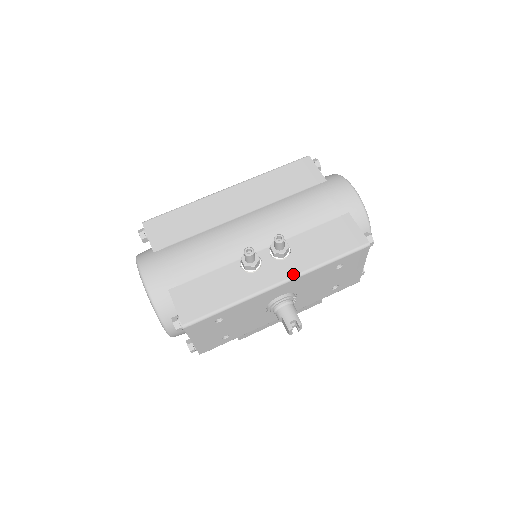
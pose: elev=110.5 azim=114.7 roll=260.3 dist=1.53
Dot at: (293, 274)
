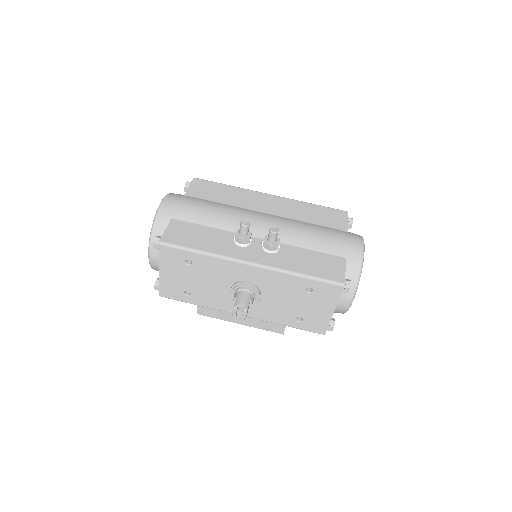
Dot at: (266, 264)
